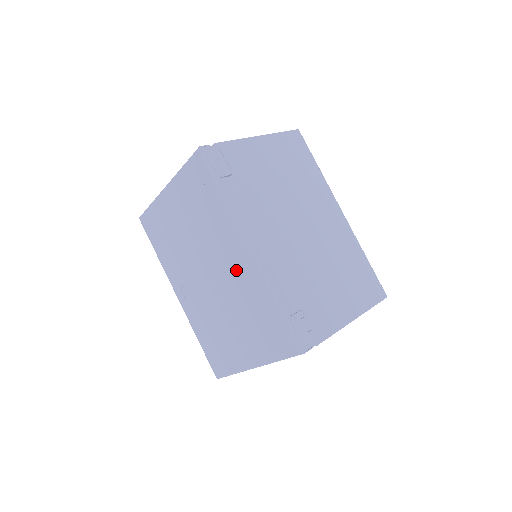
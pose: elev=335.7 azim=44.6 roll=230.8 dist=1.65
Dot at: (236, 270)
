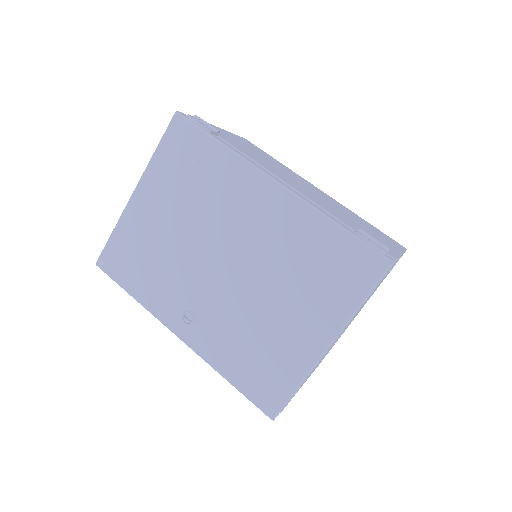
Dot at: (263, 223)
